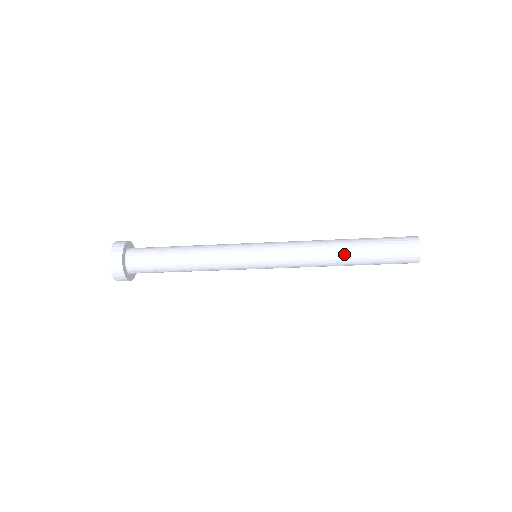
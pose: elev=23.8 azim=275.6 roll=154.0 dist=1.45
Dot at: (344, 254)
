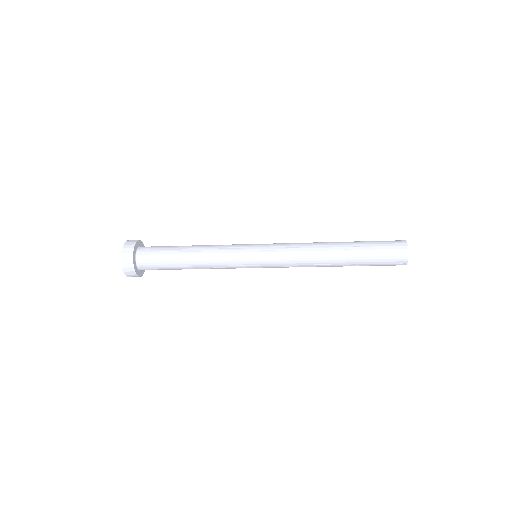
Dot at: (336, 266)
